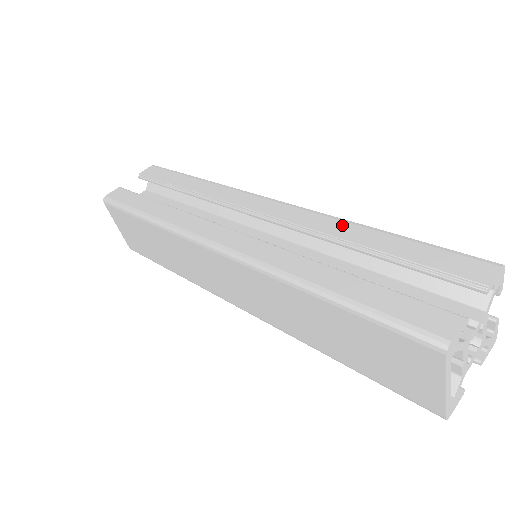
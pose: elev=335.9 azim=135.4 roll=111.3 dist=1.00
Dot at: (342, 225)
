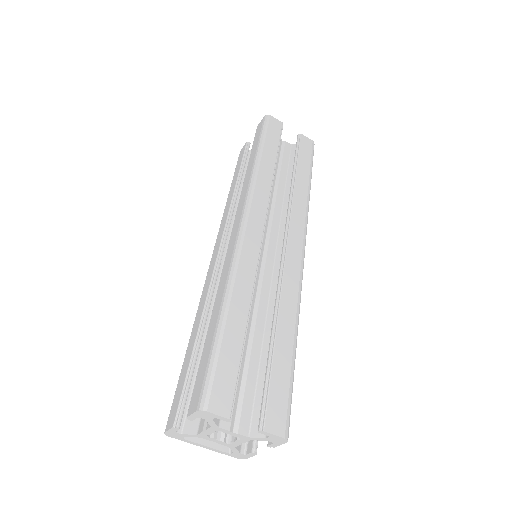
Dot at: (222, 288)
